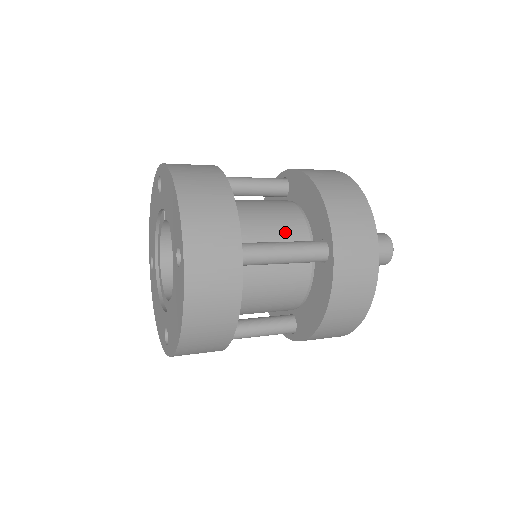
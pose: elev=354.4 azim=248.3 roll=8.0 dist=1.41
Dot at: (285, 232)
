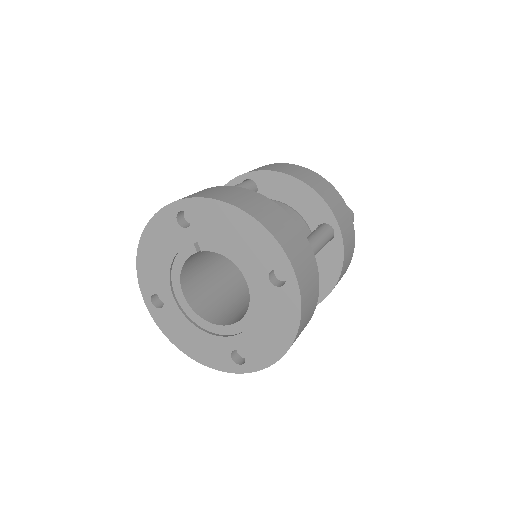
Dot at: occluded
